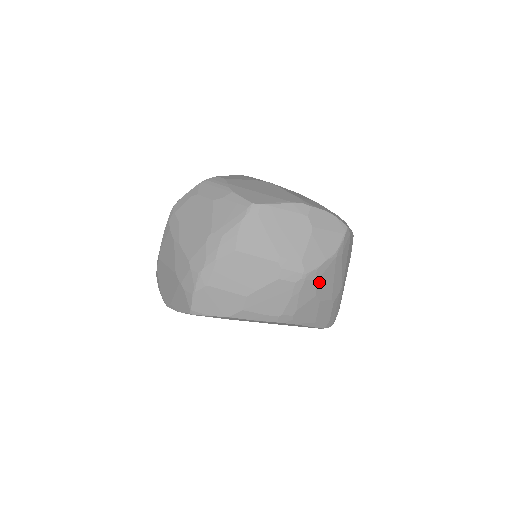
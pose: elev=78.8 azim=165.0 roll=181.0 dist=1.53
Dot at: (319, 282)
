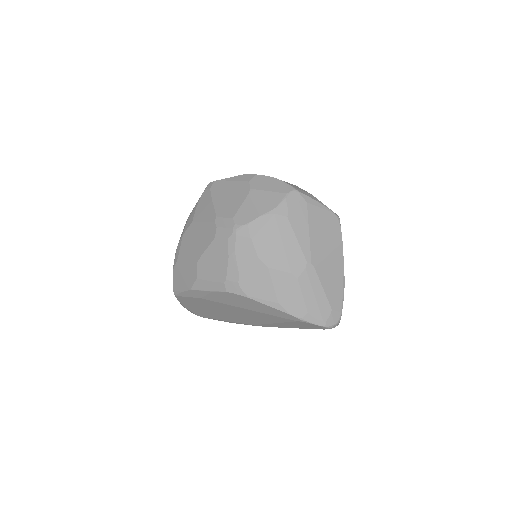
Dot at: (257, 241)
